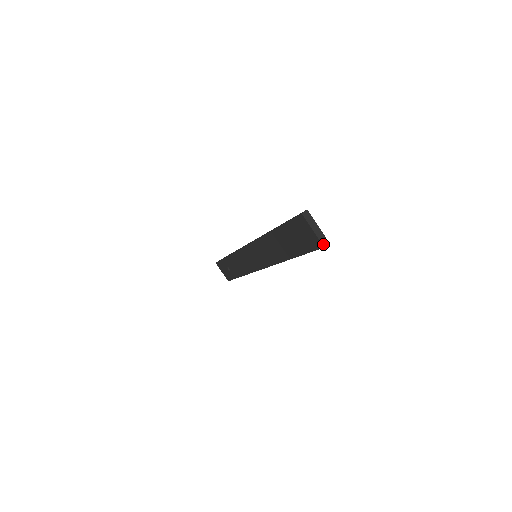
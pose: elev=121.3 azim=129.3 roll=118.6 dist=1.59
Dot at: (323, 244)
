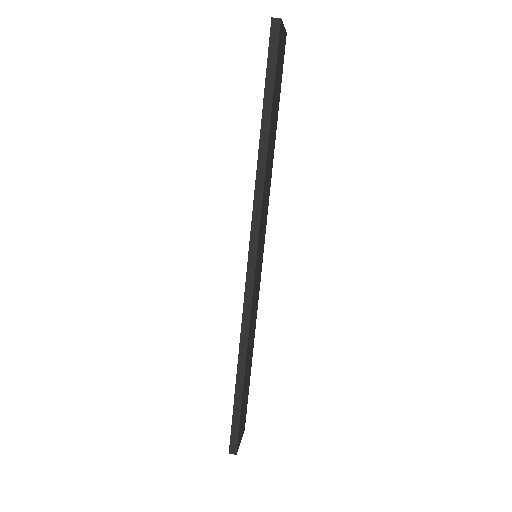
Dot at: (273, 19)
